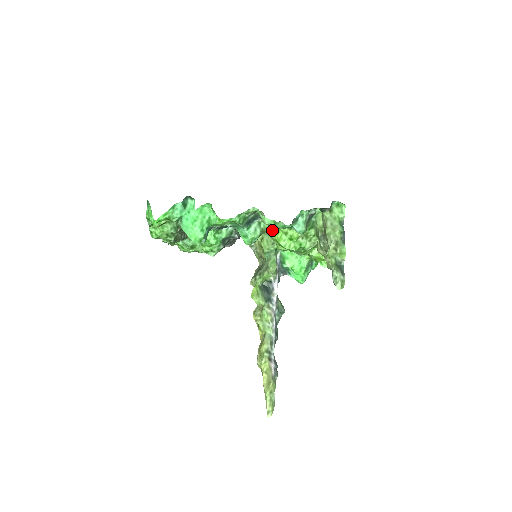
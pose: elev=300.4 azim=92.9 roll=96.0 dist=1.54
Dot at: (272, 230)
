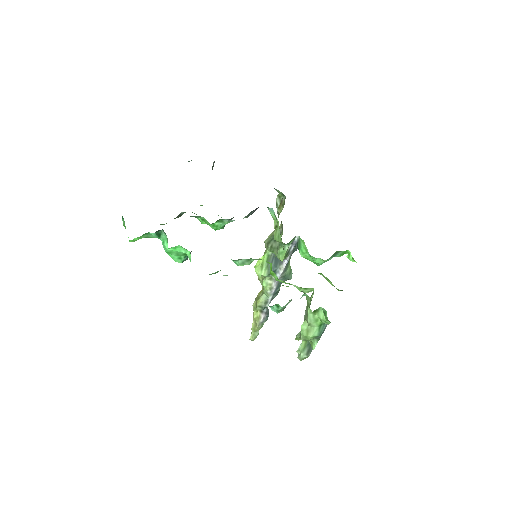
Dot at: occluded
